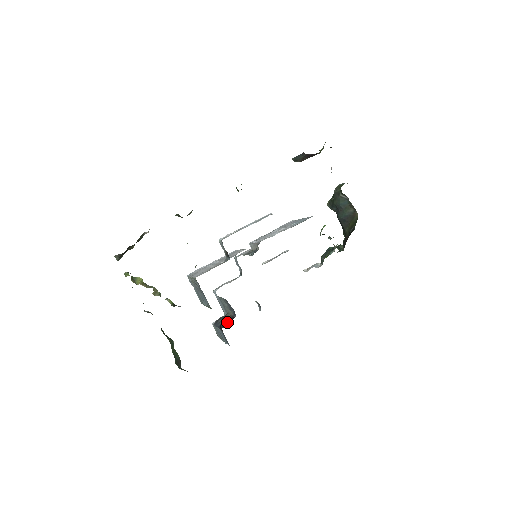
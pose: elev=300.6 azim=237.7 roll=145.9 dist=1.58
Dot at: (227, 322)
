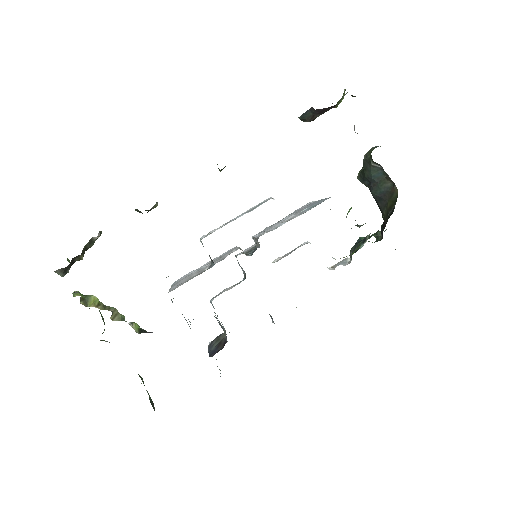
Dot at: (219, 347)
